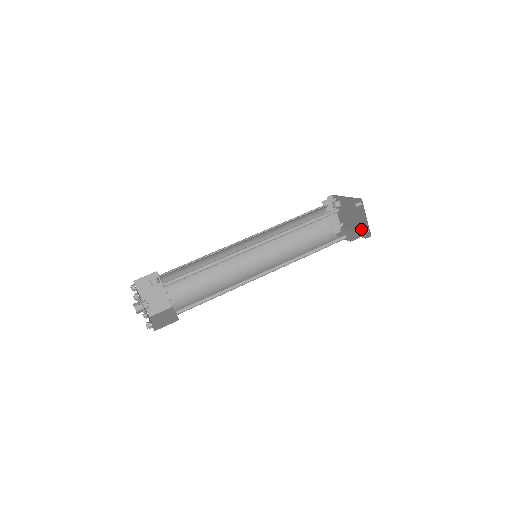
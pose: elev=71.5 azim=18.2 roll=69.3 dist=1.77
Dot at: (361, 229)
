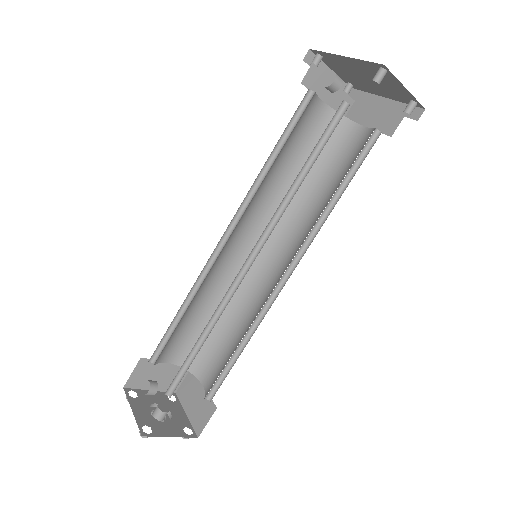
Dot at: (397, 98)
